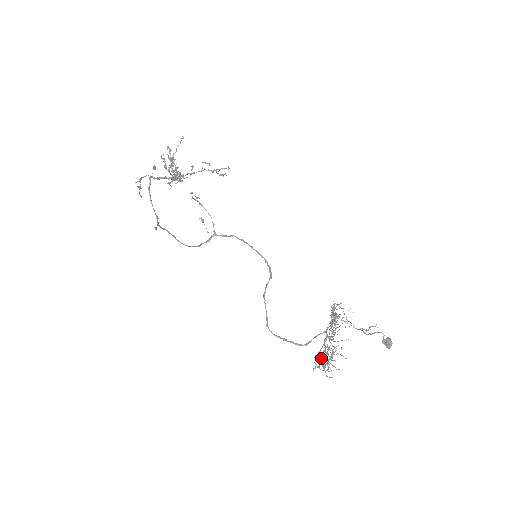
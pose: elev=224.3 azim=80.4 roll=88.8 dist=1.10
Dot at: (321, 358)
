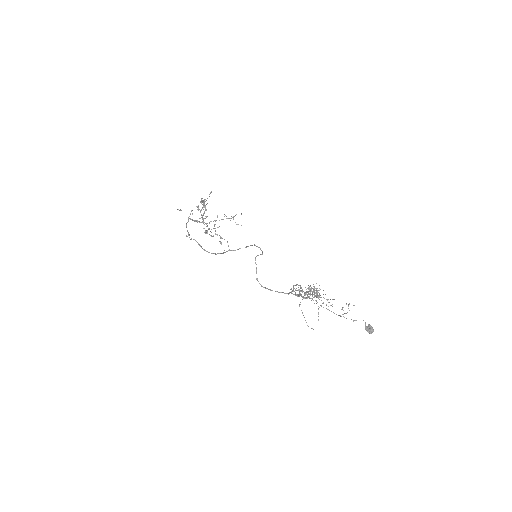
Dot at: occluded
